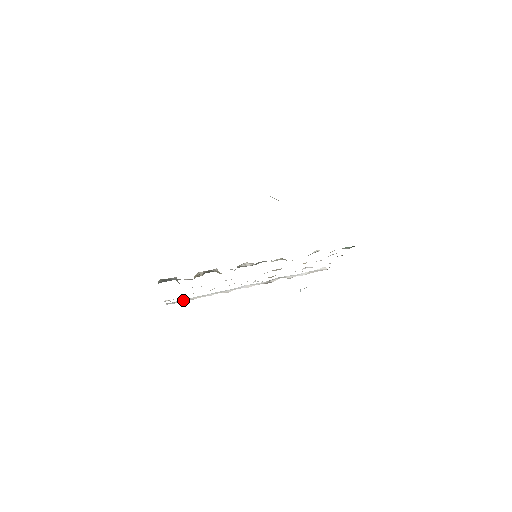
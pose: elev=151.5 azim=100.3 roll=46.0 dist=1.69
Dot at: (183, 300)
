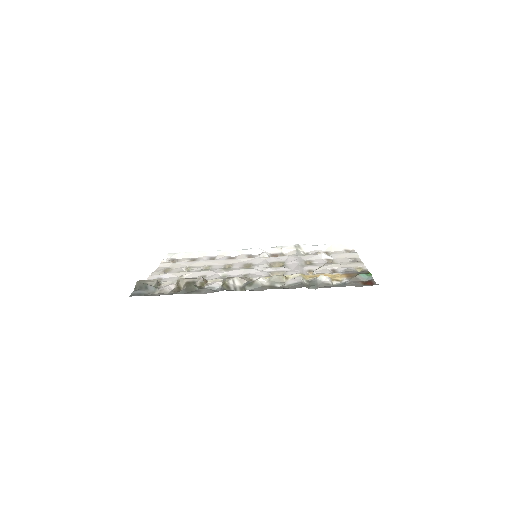
Dot at: (185, 255)
